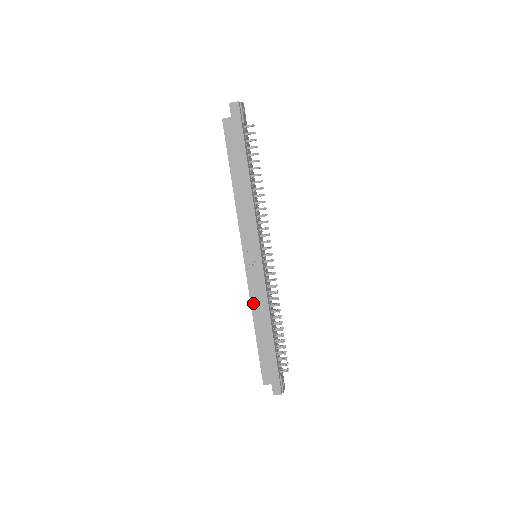
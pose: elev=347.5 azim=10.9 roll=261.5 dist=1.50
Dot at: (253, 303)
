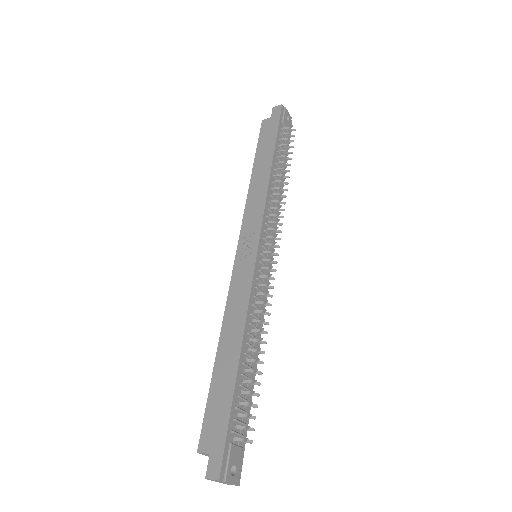
Dot at: (228, 308)
